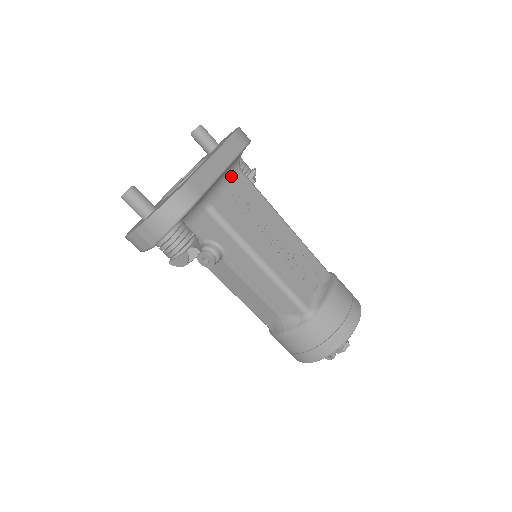
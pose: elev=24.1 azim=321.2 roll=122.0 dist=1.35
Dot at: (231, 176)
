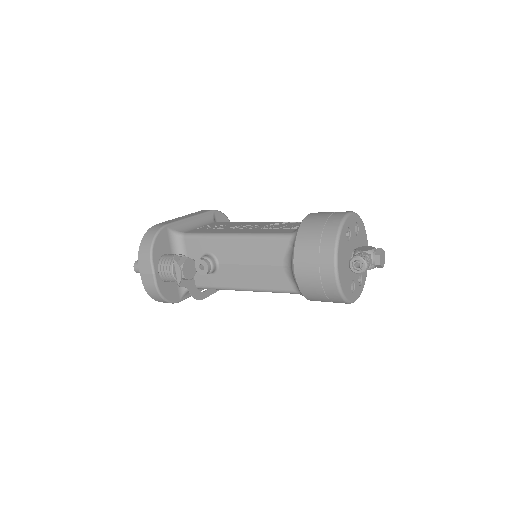
Dot at: (206, 224)
